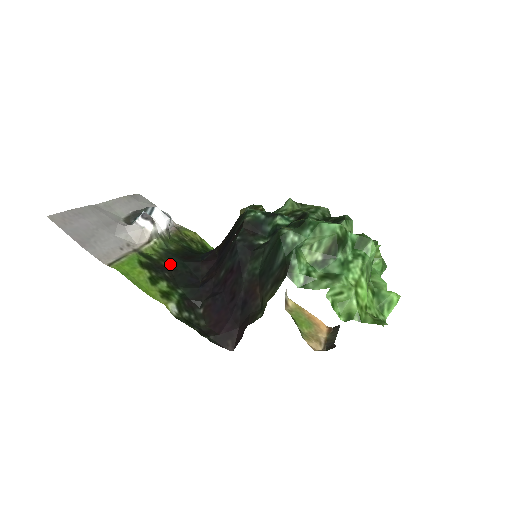
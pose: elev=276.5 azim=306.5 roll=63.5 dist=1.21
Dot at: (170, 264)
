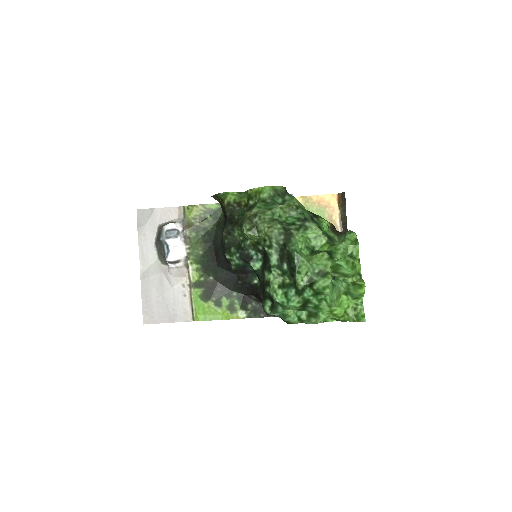
Dot at: (213, 276)
